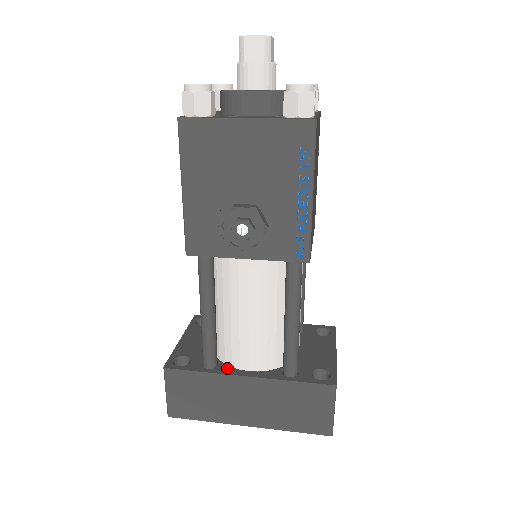
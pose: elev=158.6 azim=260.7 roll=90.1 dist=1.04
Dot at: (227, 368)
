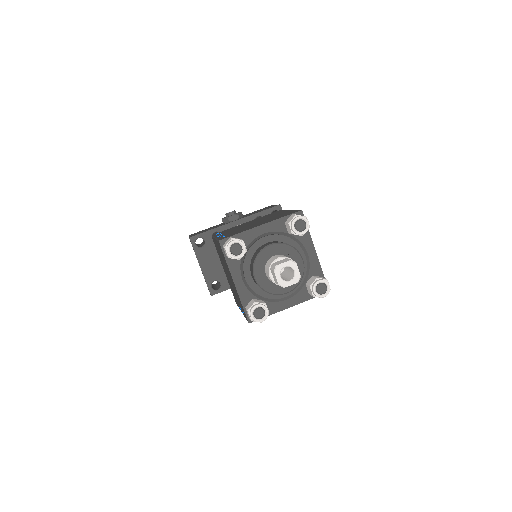
Dot at: occluded
